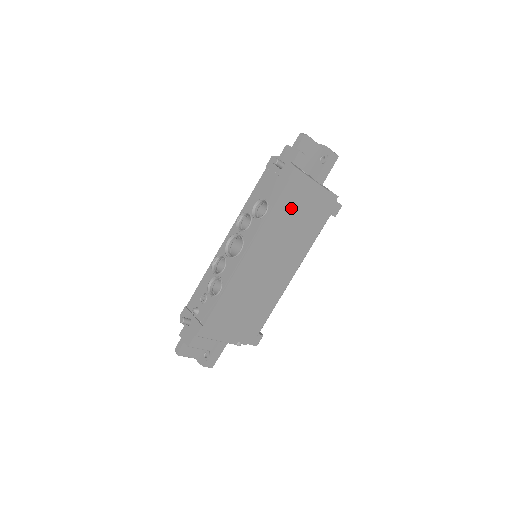
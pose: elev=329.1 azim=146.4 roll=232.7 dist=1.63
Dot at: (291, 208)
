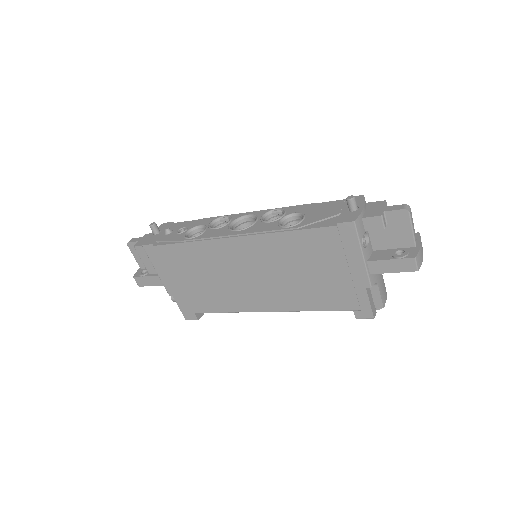
Dot at: (315, 253)
